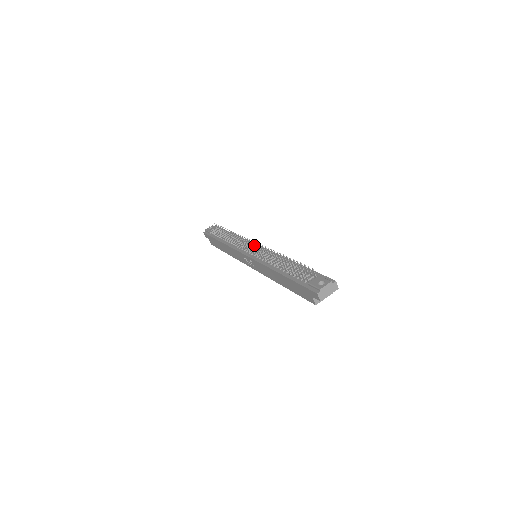
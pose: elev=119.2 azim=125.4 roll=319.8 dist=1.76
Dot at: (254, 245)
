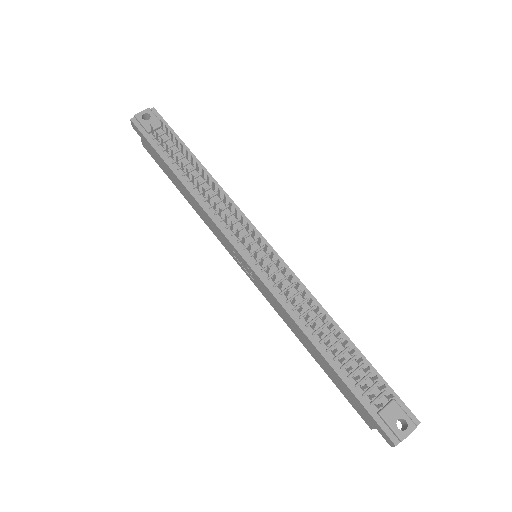
Dot at: (260, 242)
